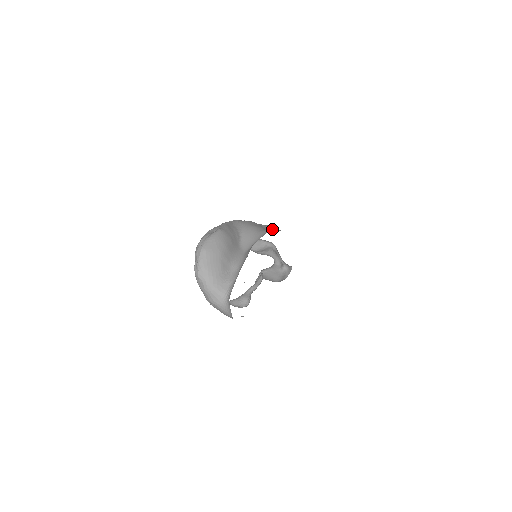
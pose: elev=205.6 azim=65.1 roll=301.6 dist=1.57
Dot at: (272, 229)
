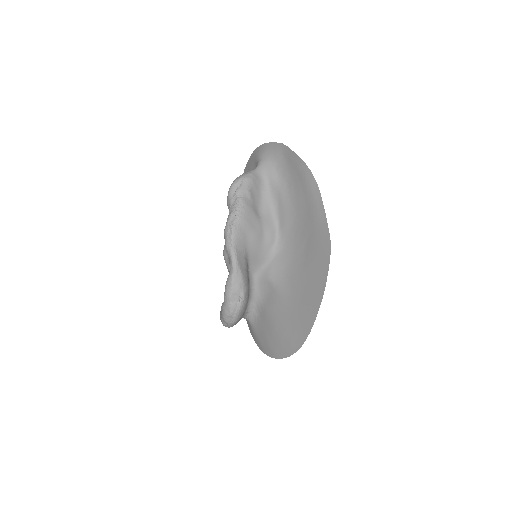
Dot at: (258, 189)
